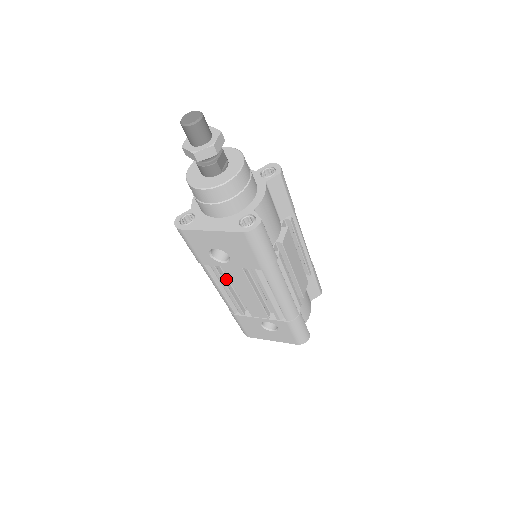
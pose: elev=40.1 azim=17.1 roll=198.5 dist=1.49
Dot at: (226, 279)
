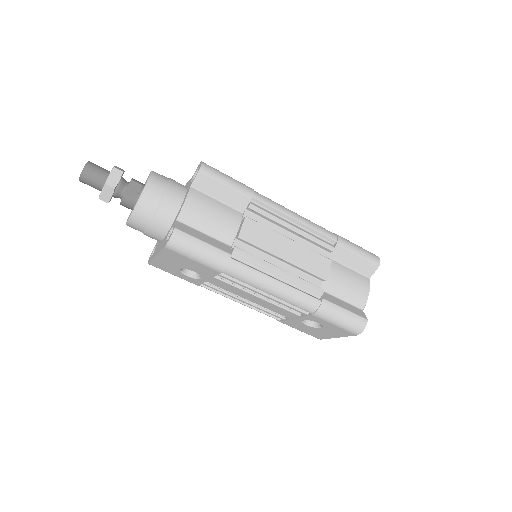
Dot at: occluded
